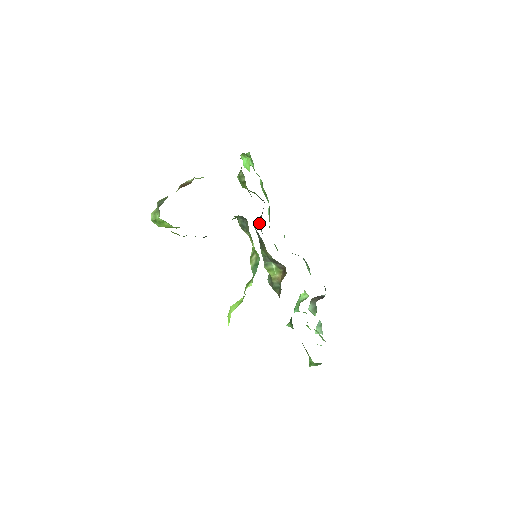
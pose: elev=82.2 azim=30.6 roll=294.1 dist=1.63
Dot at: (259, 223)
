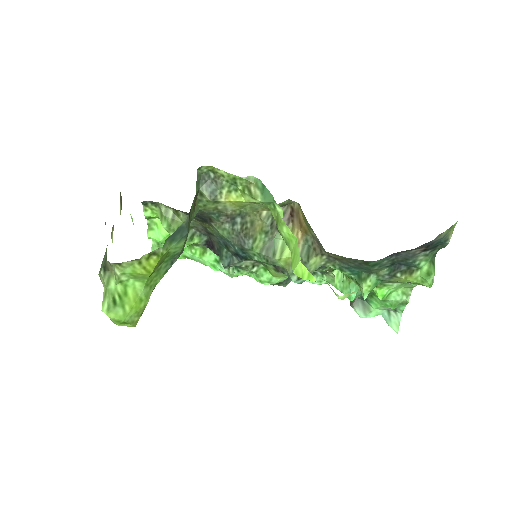
Dot at: (225, 260)
